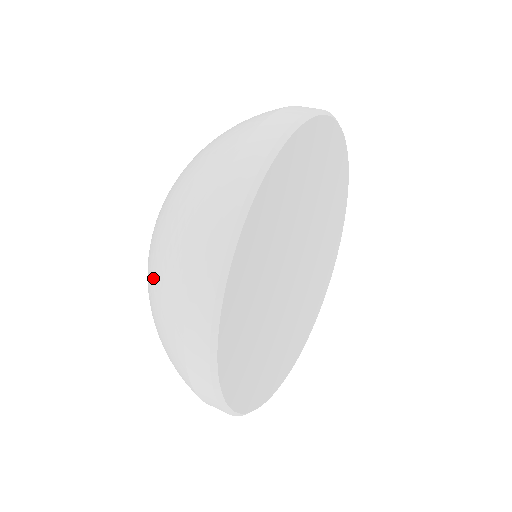
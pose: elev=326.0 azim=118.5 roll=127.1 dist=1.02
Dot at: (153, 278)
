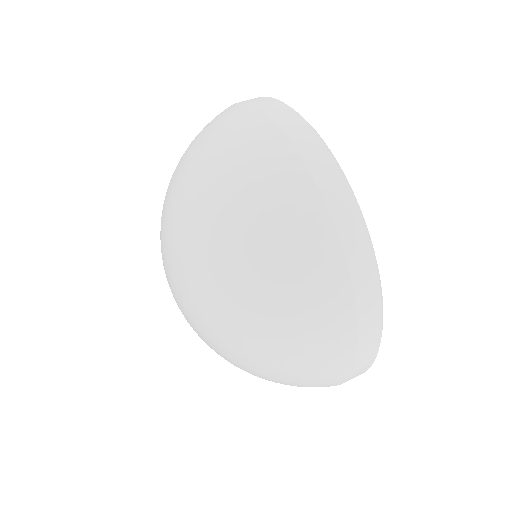
Dot at: (282, 383)
